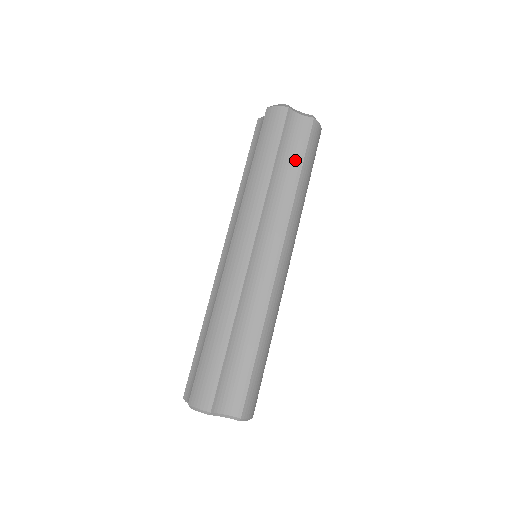
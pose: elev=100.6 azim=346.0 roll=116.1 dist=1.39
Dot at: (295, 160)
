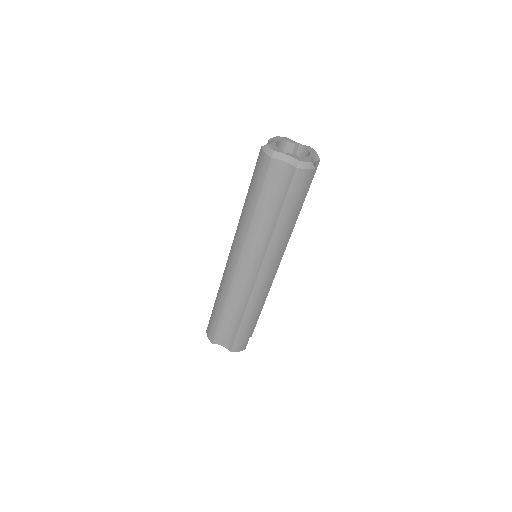
Dot at: (277, 203)
